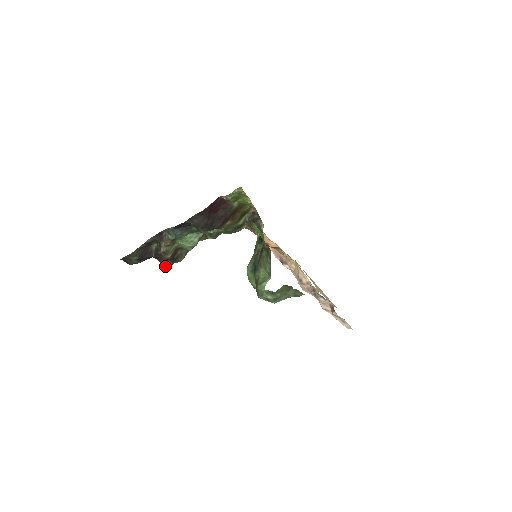
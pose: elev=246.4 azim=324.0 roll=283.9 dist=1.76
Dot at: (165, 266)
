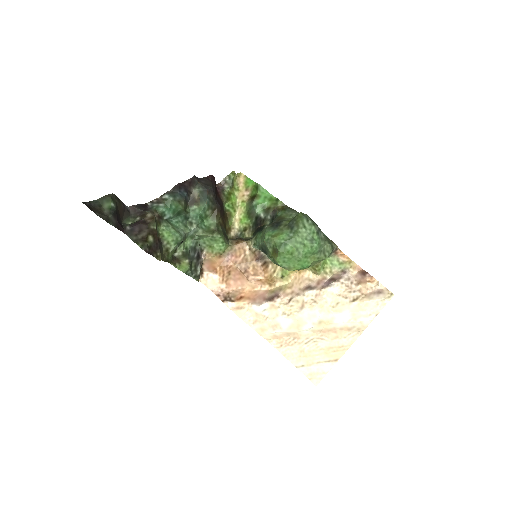
Dot at: (142, 247)
